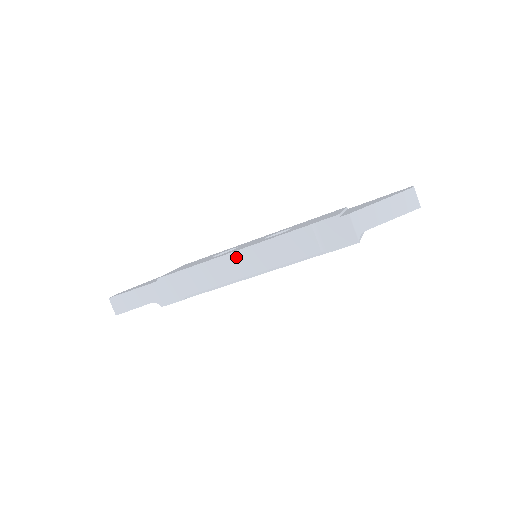
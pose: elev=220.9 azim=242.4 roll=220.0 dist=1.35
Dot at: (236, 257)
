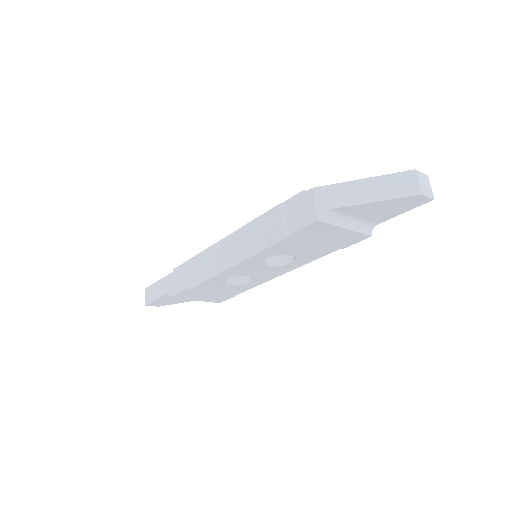
Dot at: (223, 245)
